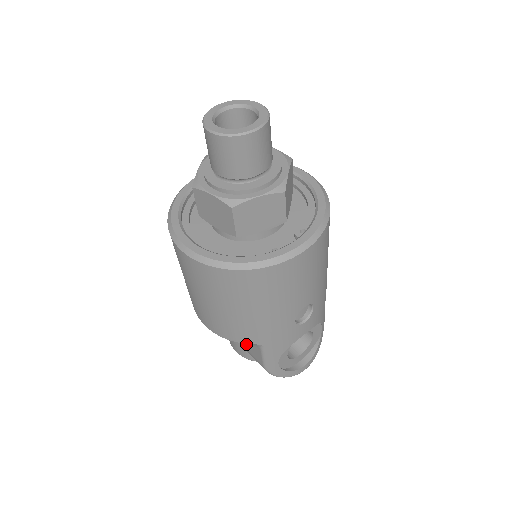
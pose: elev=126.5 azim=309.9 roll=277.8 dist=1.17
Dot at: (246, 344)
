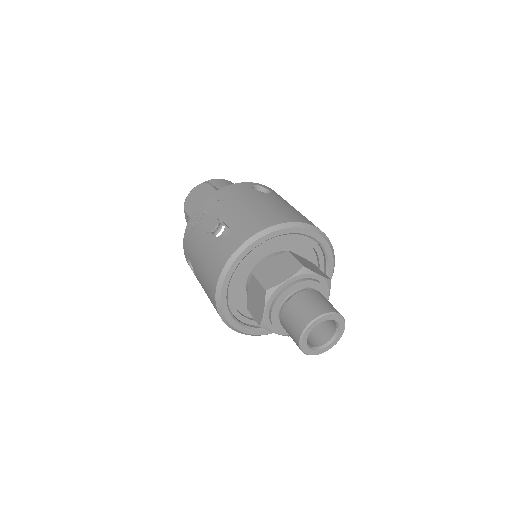
Dot at: occluded
